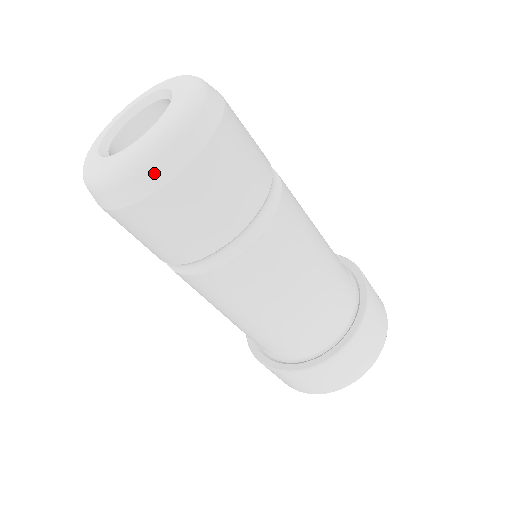
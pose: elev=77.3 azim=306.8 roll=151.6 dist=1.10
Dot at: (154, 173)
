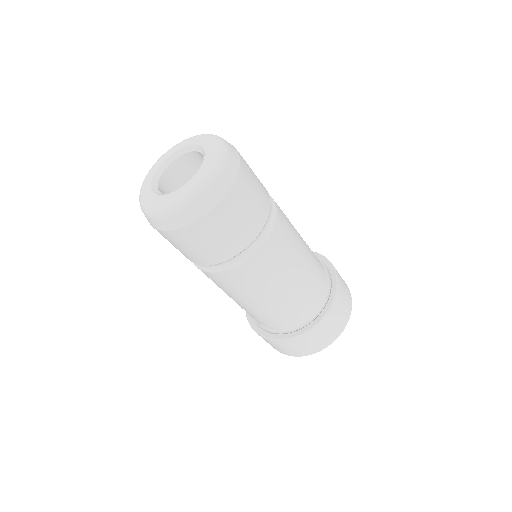
Dot at: (202, 205)
